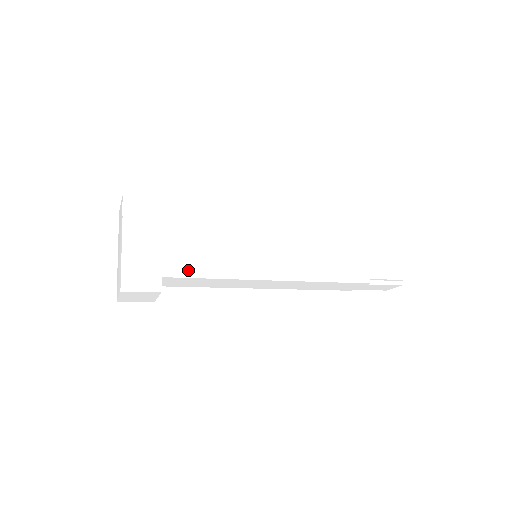
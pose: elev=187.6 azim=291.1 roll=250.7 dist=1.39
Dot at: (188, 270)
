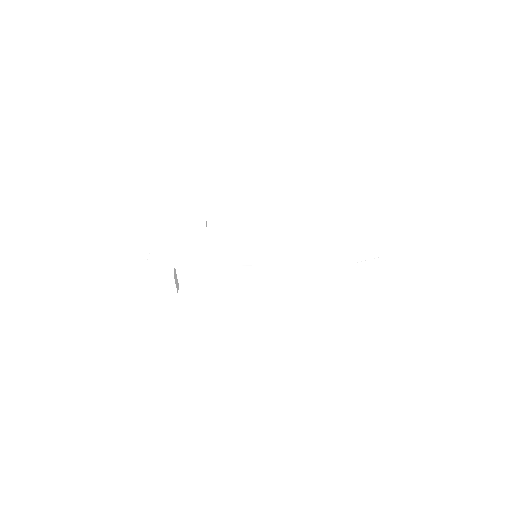
Dot at: (195, 261)
